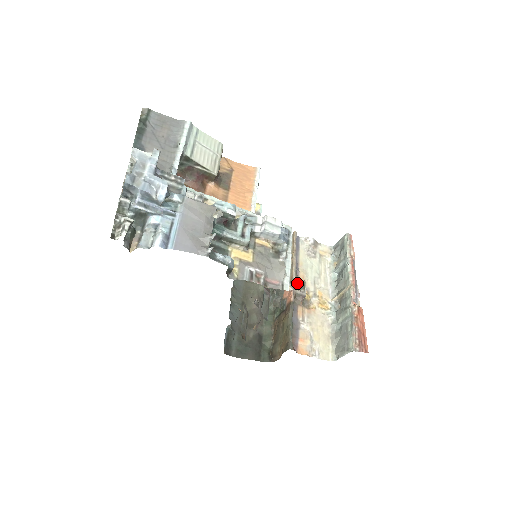
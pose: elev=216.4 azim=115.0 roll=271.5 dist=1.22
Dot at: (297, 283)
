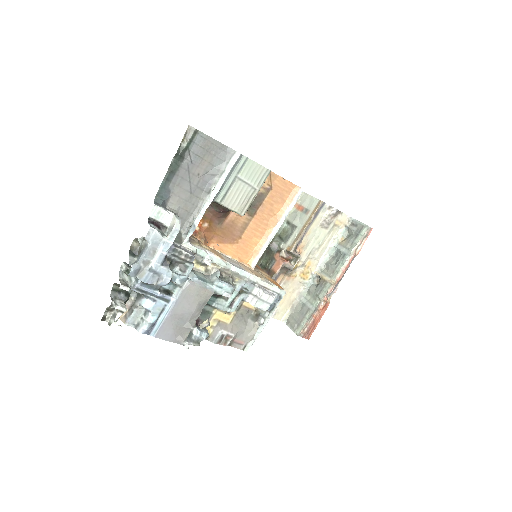
Dot at: (292, 254)
